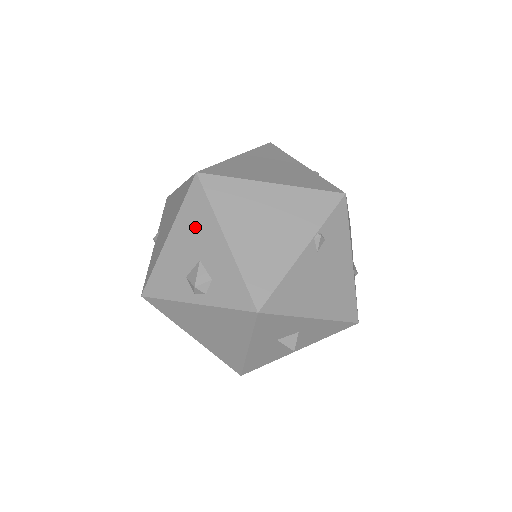
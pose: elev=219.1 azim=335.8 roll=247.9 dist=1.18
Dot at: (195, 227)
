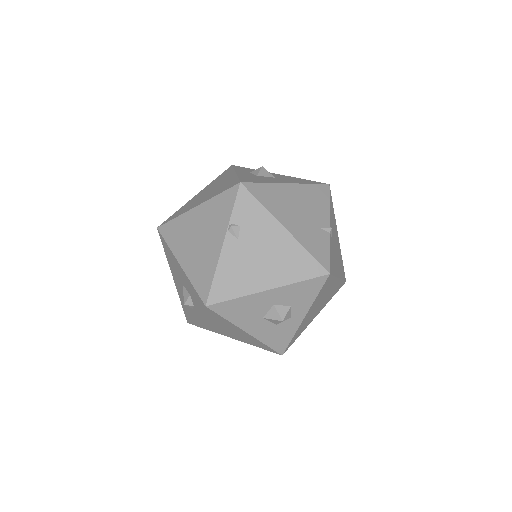
Dot at: (172, 264)
